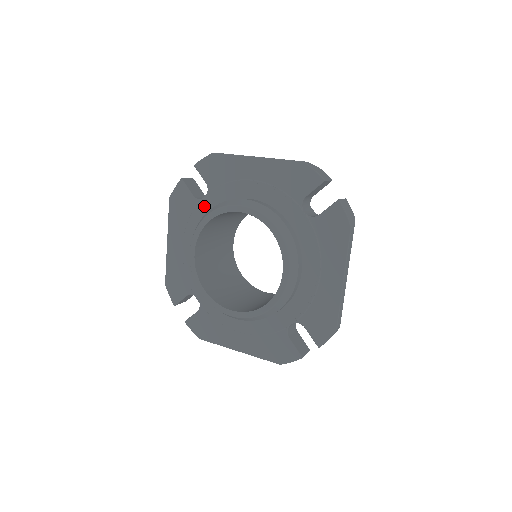
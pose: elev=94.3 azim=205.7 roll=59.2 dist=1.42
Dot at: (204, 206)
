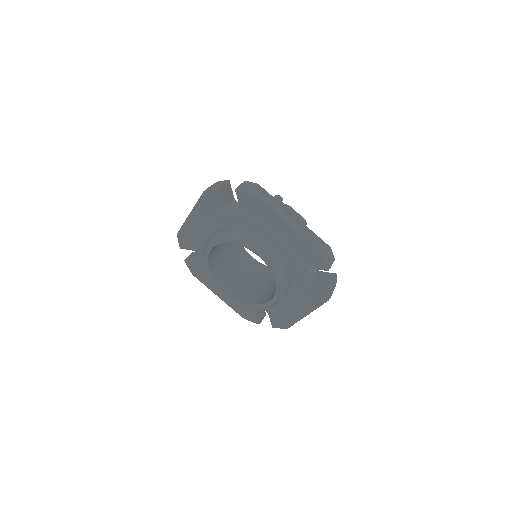
Dot at: (231, 219)
